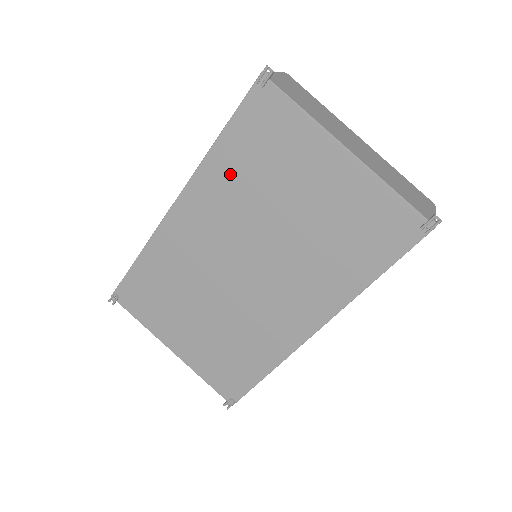
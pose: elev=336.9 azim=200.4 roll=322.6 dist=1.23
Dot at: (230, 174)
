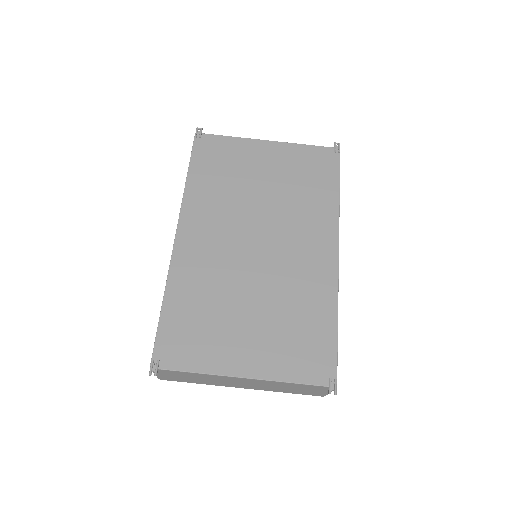
Dot at: (208, 190)
